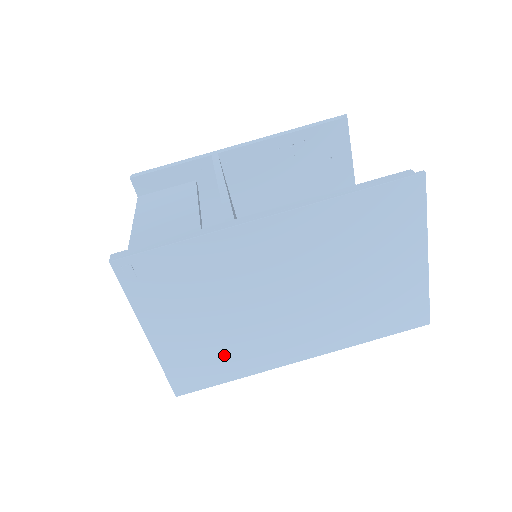
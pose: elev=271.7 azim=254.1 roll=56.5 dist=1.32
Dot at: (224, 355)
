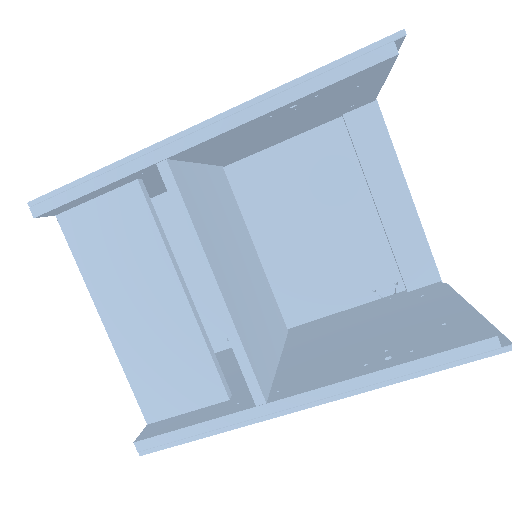
Dot at: occluded
